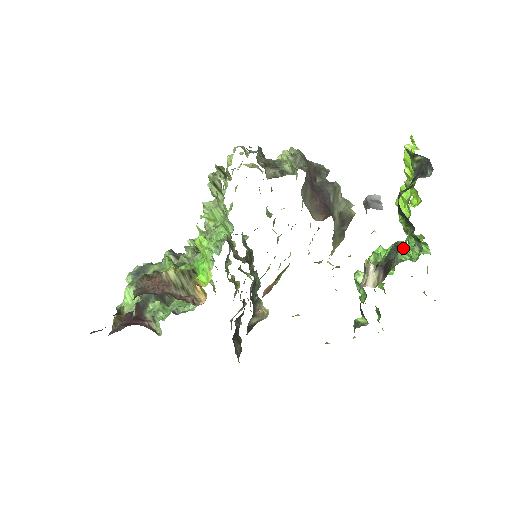
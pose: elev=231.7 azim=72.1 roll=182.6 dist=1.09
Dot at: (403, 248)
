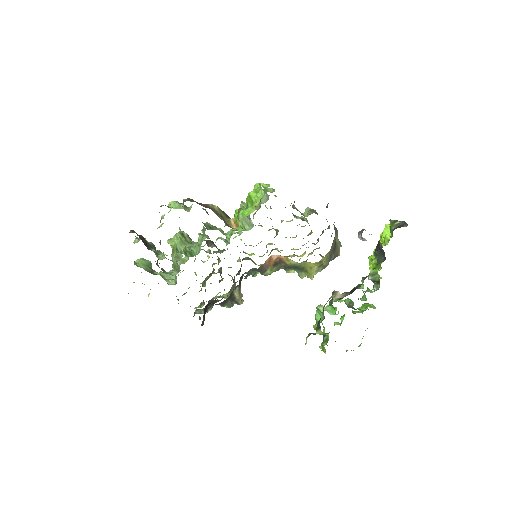
Dot at: (363, 291)
